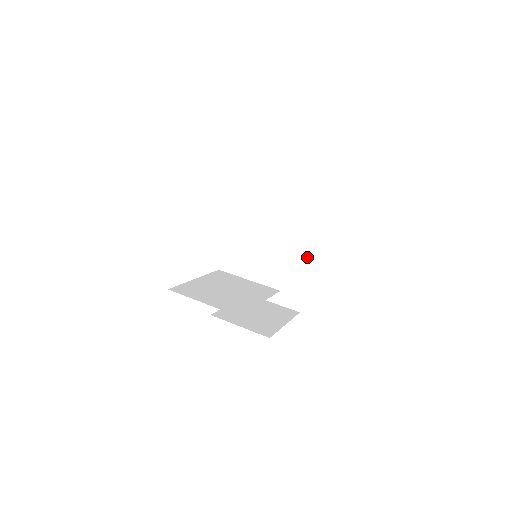
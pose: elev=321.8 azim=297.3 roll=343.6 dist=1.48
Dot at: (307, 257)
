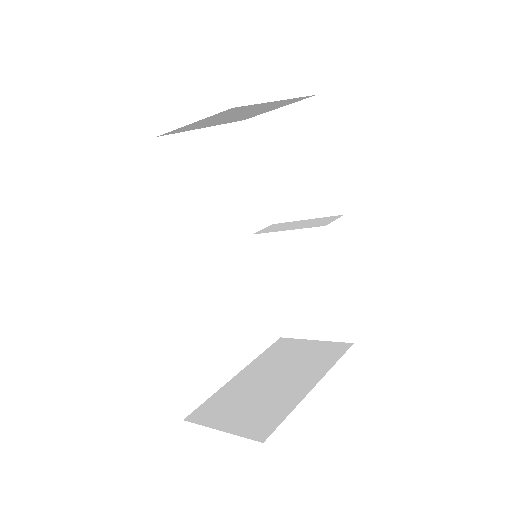
Dot at: (313, 377)
